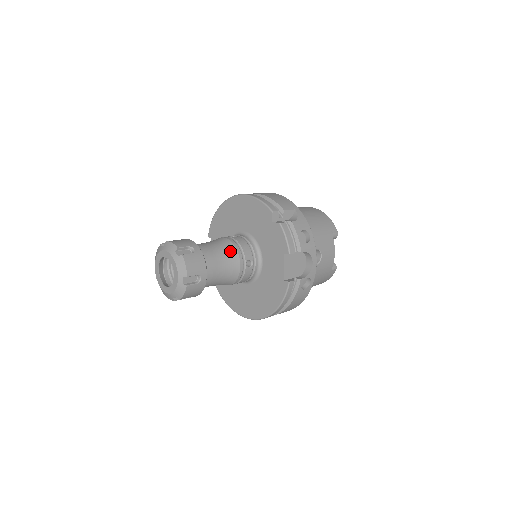
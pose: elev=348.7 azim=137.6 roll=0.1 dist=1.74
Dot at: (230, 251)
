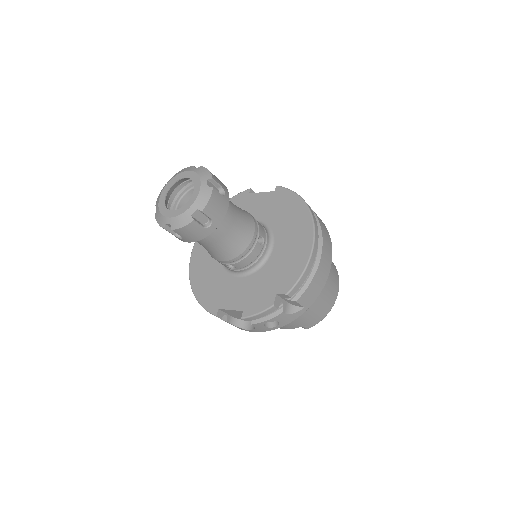
Dot at: (234, 250)
